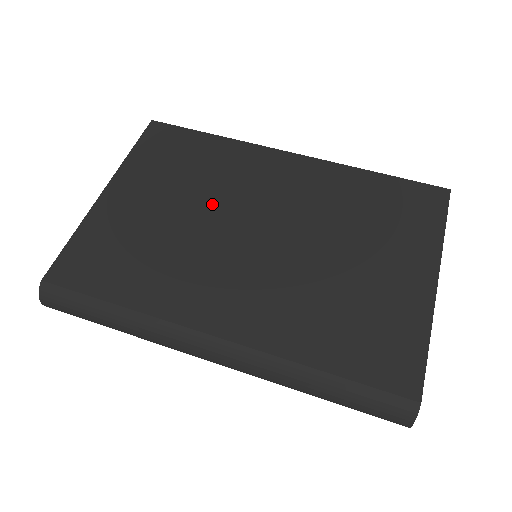
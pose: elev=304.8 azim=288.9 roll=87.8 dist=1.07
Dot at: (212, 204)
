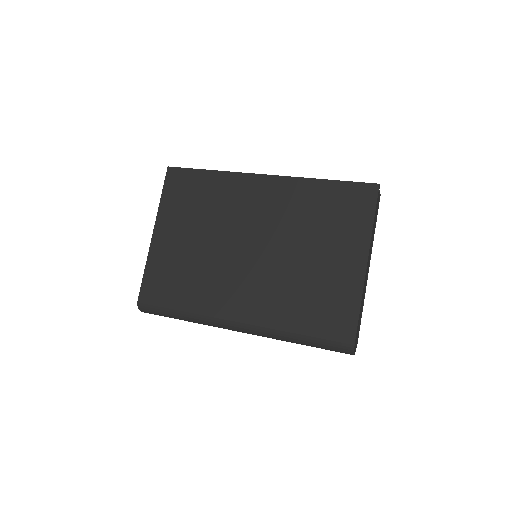
Dot at: (220, 230)
